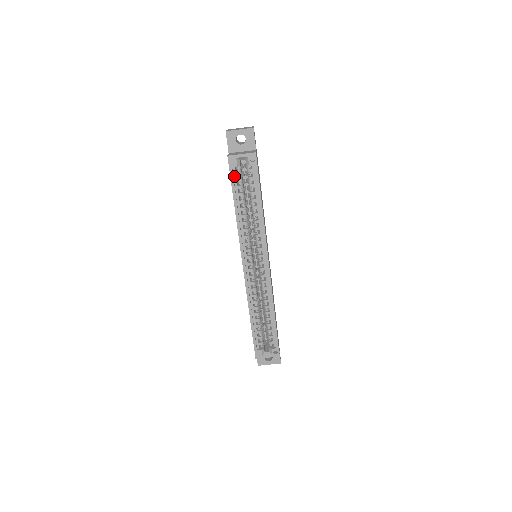
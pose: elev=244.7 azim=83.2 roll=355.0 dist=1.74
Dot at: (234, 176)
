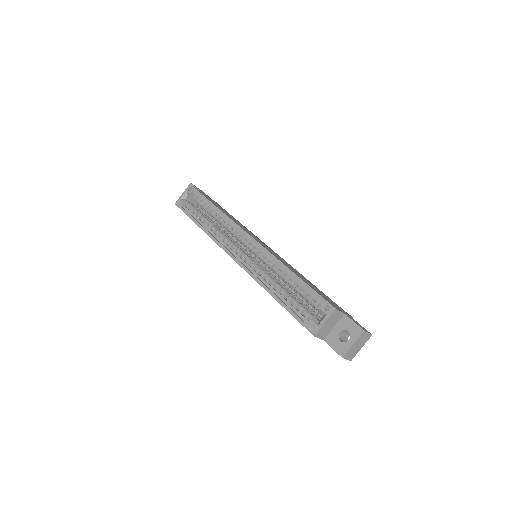
Dot at: (188, 211)
